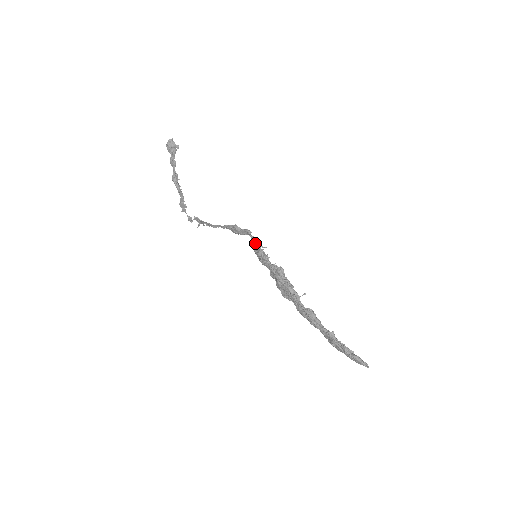
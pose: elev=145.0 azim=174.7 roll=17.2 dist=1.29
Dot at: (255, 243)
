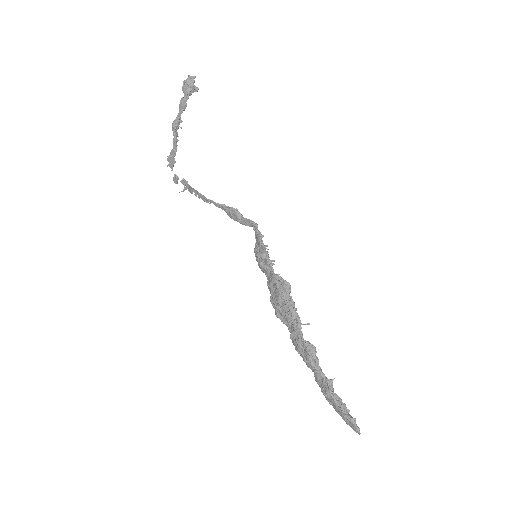
Dot at: (261, 241)
